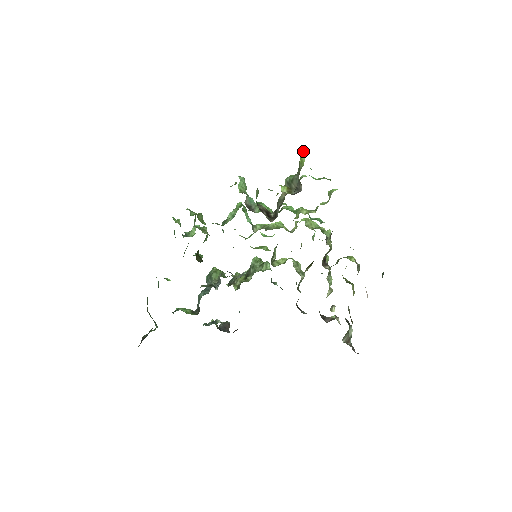
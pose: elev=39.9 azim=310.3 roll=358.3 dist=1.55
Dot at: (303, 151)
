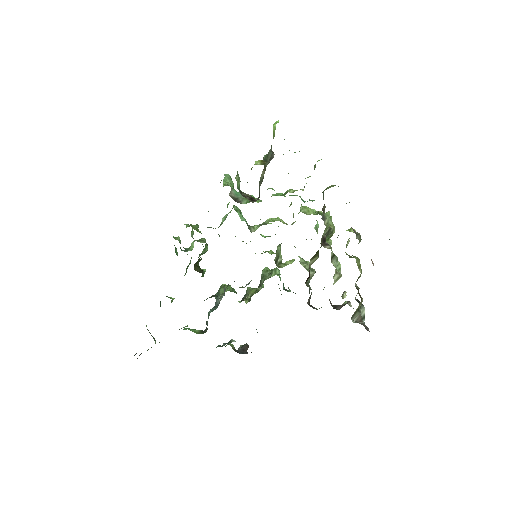
Dot at: (274, 123)
